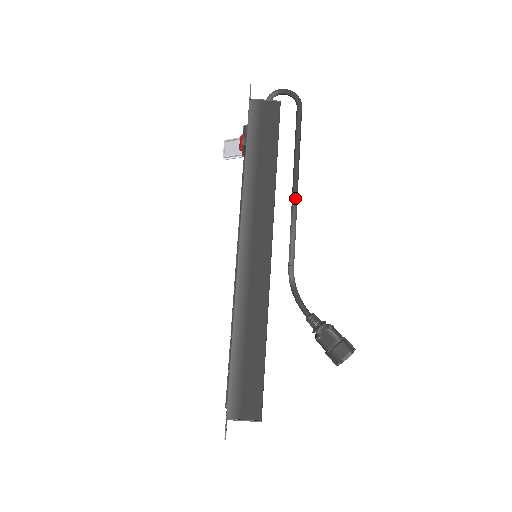
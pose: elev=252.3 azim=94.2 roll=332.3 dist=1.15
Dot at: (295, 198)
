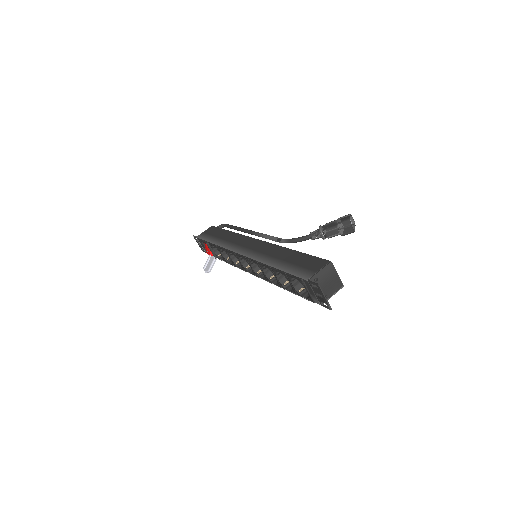
Dot at: (254, 232)
